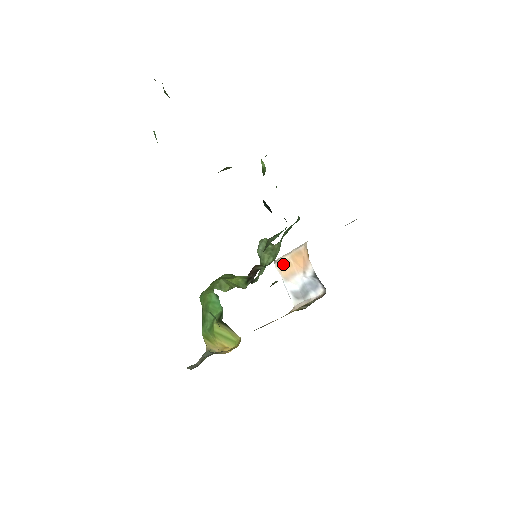
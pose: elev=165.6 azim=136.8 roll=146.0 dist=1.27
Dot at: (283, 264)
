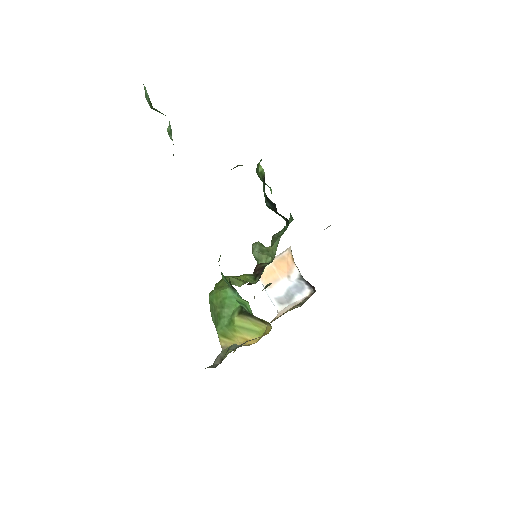
Dot at: (265, 272)
